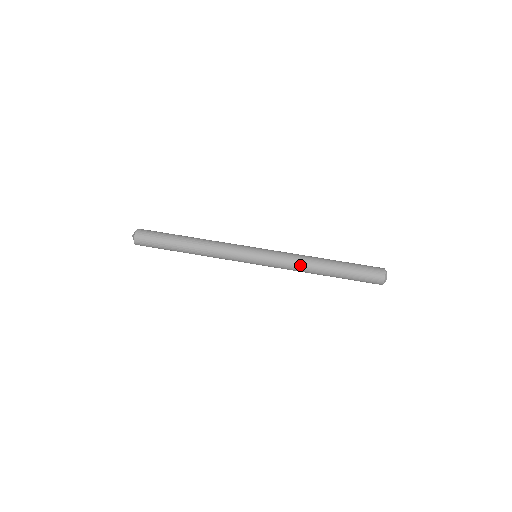
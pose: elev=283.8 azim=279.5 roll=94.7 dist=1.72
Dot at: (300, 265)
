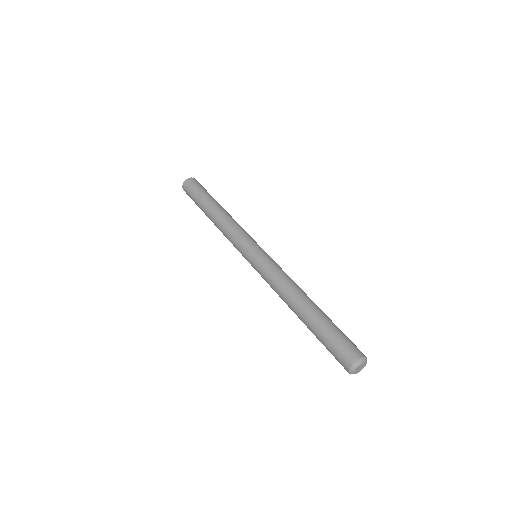
Dot at: (288, 282)
